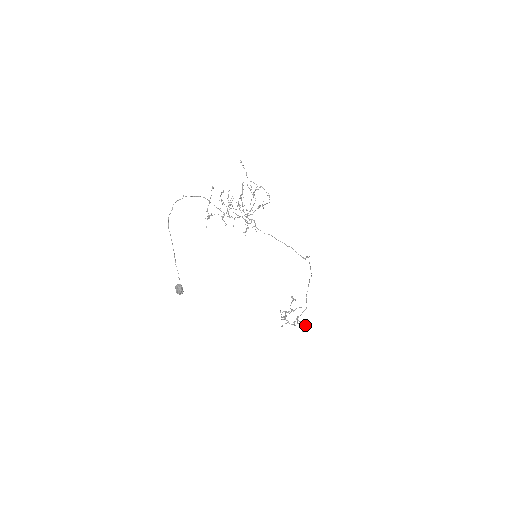
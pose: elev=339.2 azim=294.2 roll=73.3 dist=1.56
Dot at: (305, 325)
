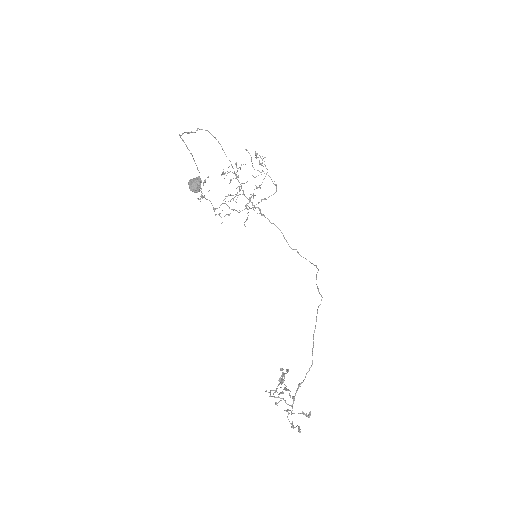
Dot at: occluded
